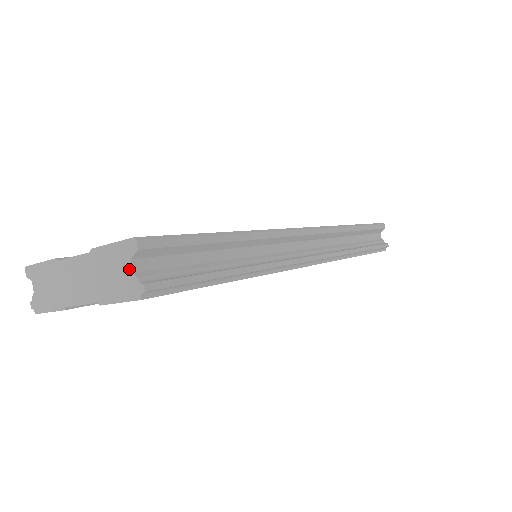
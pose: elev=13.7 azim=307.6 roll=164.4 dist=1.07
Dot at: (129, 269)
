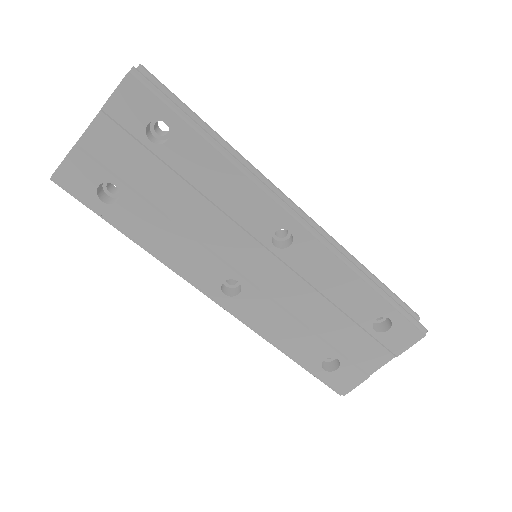
Dot at: occluded
